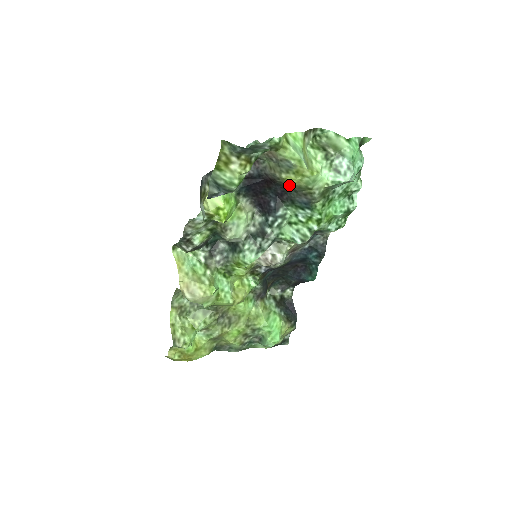
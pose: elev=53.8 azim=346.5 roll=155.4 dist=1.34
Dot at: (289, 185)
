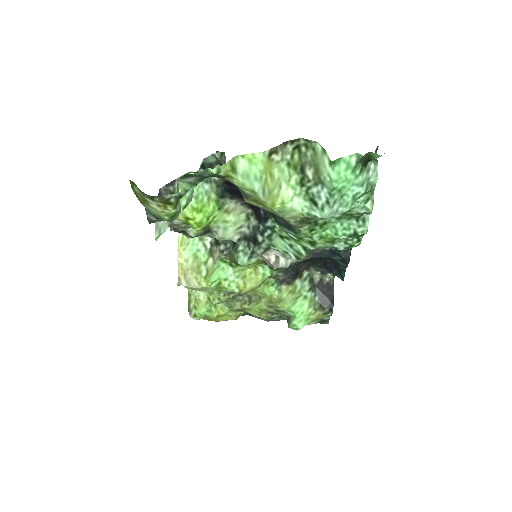
Dot at: occluded
